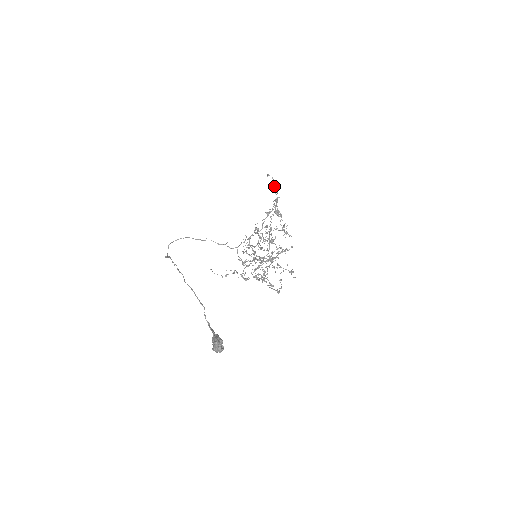
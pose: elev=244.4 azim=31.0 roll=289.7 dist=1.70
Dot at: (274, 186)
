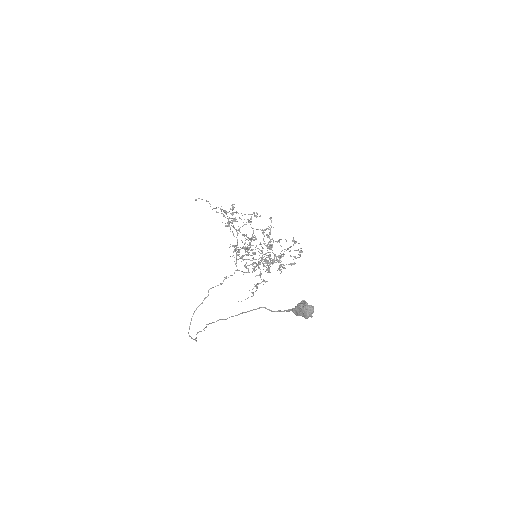
Dot at: occluded
